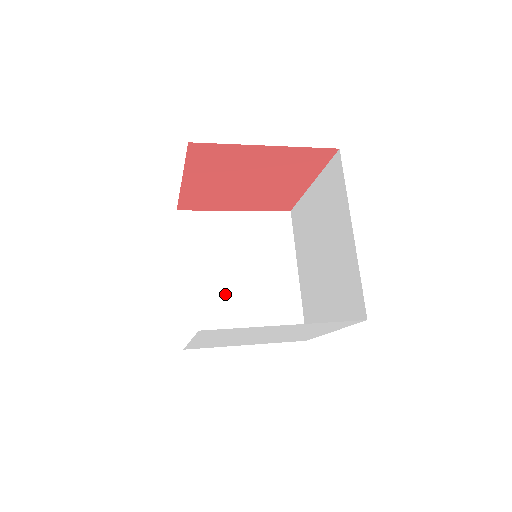
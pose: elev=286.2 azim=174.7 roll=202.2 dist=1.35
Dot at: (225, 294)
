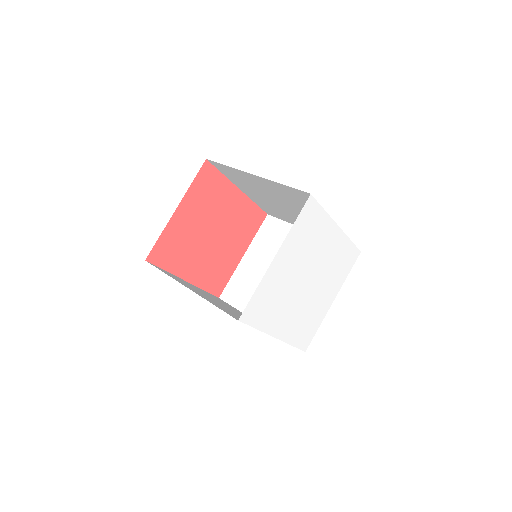
Dot at: occluded
